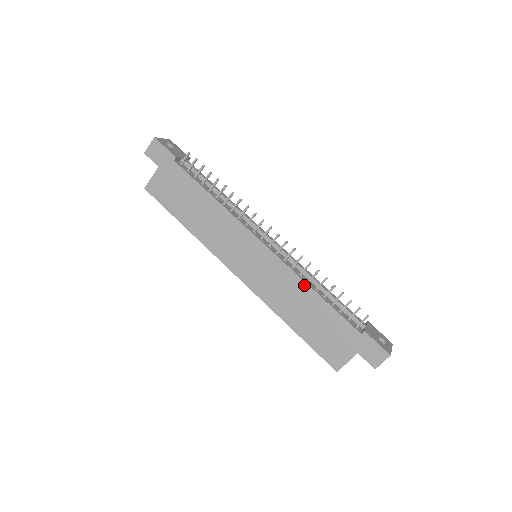
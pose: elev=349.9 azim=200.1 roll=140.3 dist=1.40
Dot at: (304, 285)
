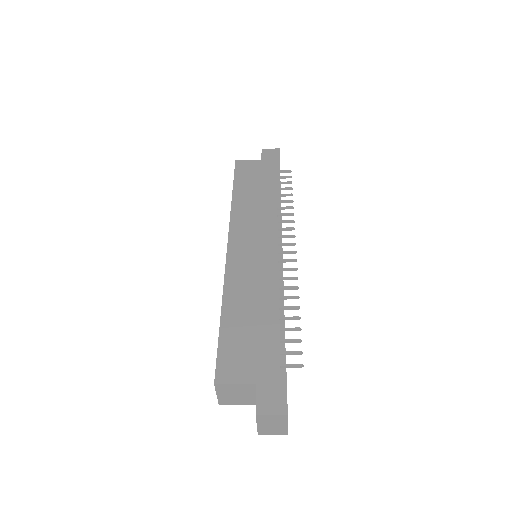
Dot at: (275, 293)
